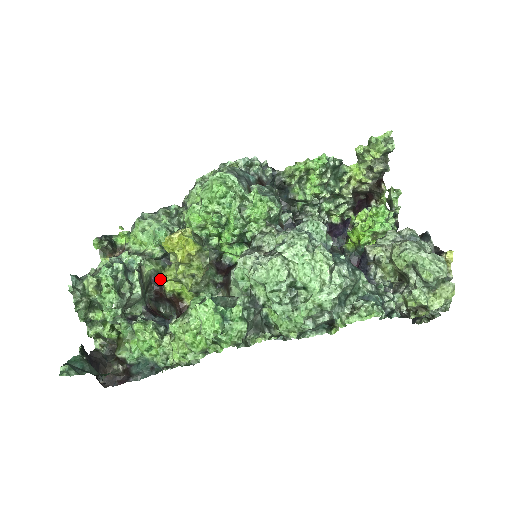
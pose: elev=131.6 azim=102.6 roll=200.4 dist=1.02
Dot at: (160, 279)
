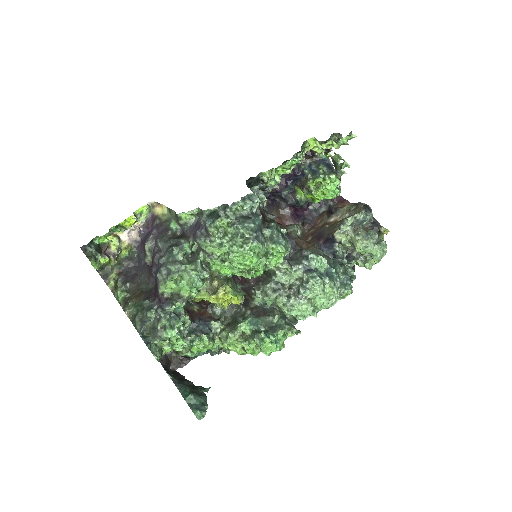
Dot at: occluded
